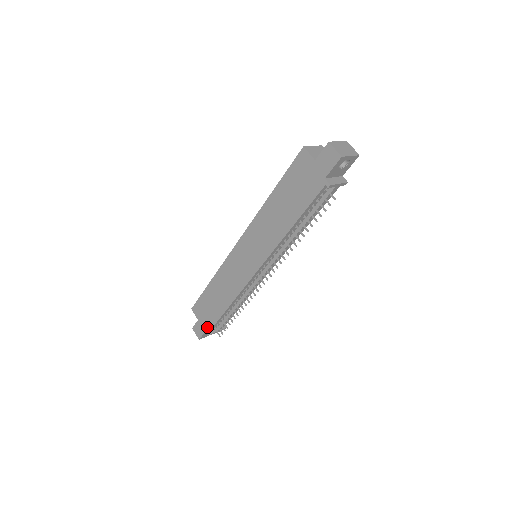
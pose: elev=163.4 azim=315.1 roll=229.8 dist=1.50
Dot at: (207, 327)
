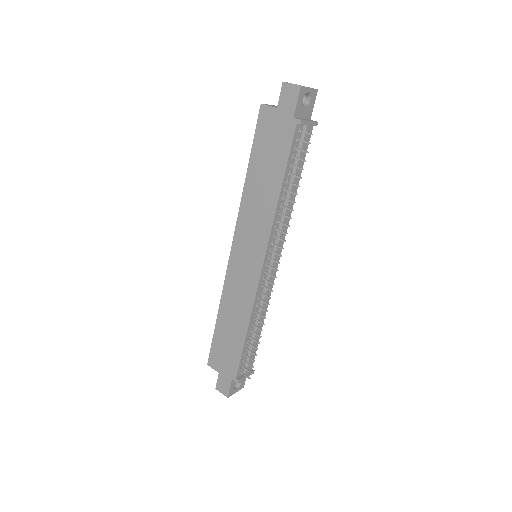
Dot at: (231, 374)
